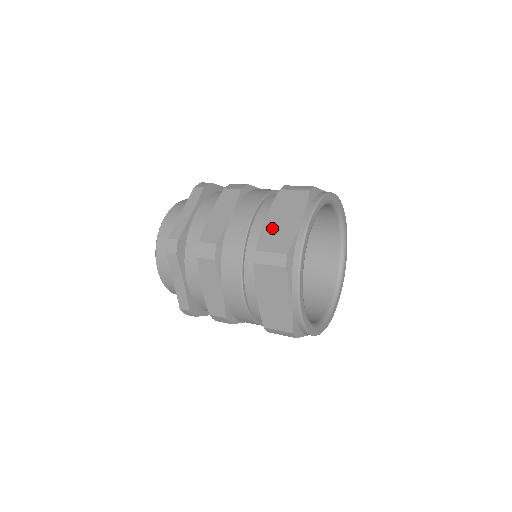
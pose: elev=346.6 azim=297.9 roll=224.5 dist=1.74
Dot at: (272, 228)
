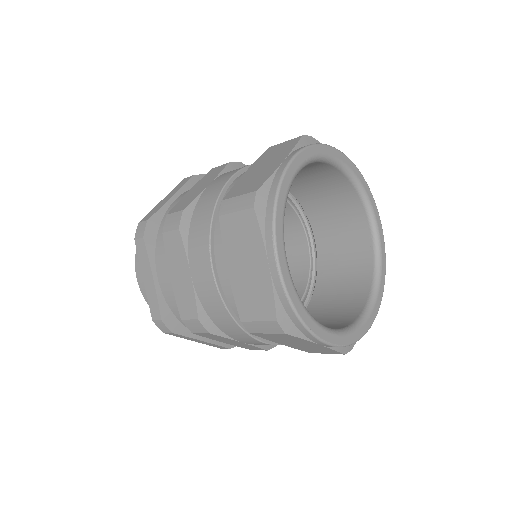
Dot at: (248, 177)
